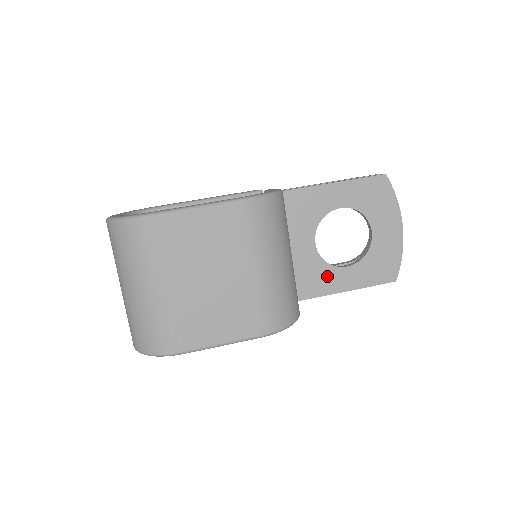
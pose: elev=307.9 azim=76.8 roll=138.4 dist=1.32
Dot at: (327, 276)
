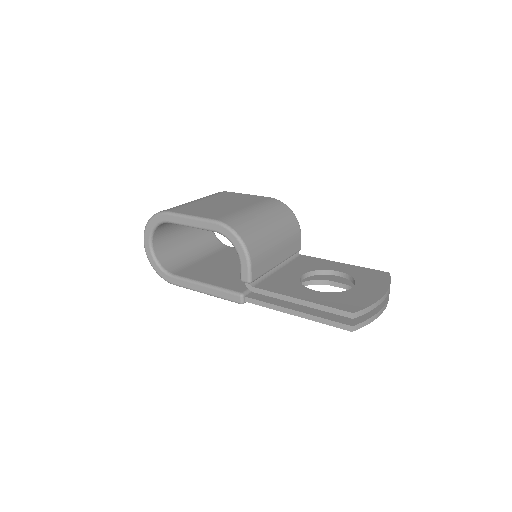
Dot at: (294, 288)
